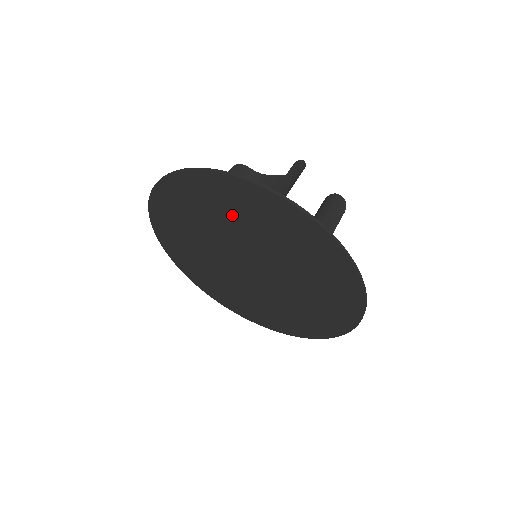
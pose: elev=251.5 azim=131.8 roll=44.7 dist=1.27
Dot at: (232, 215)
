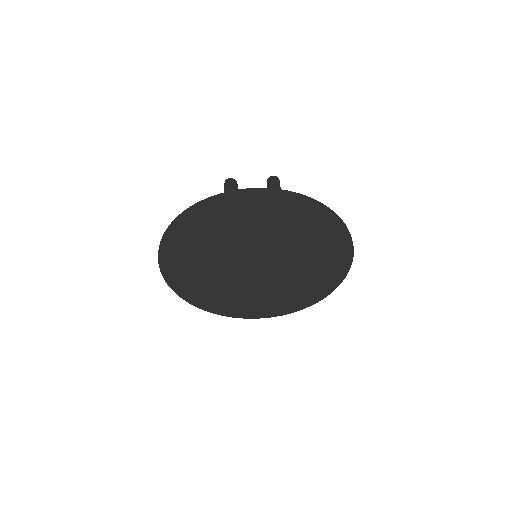
Dot at: (211, 239)
